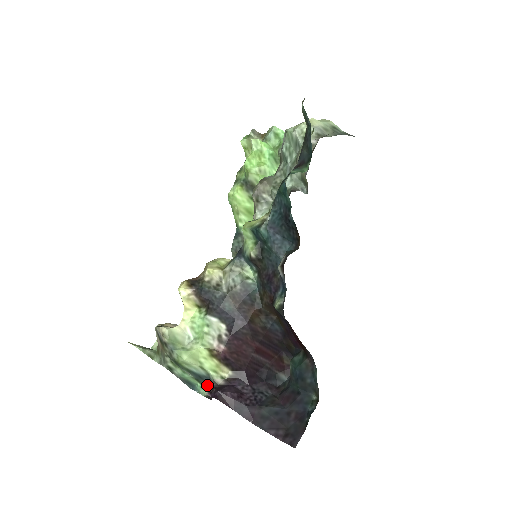
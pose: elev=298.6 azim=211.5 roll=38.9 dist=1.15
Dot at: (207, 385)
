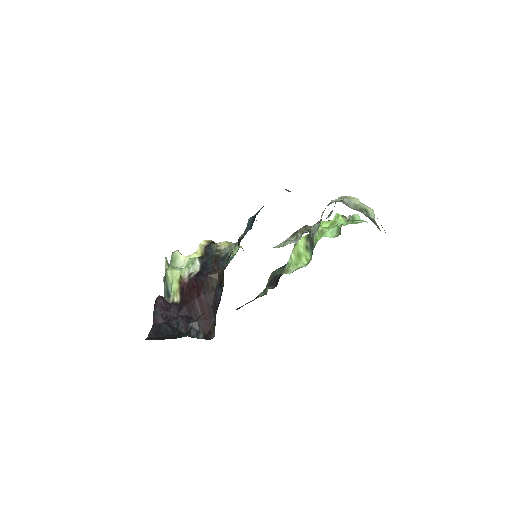
Dot at: occluded
